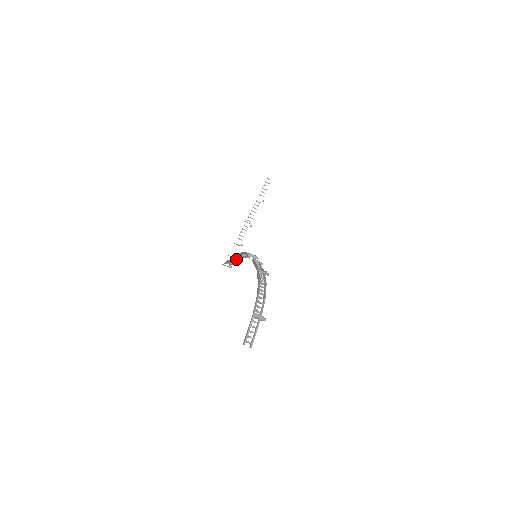
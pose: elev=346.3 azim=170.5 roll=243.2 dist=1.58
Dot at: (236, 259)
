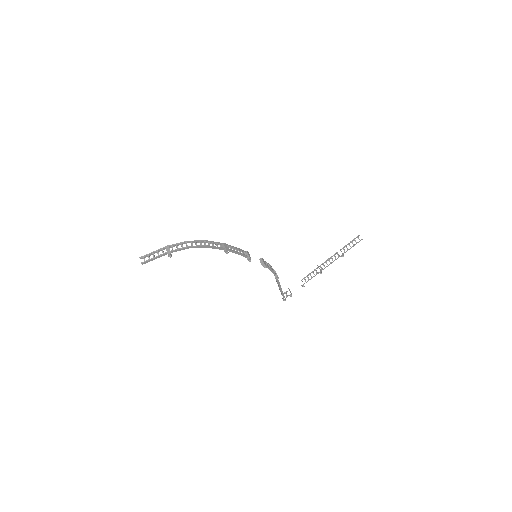
Dot at: occluded
